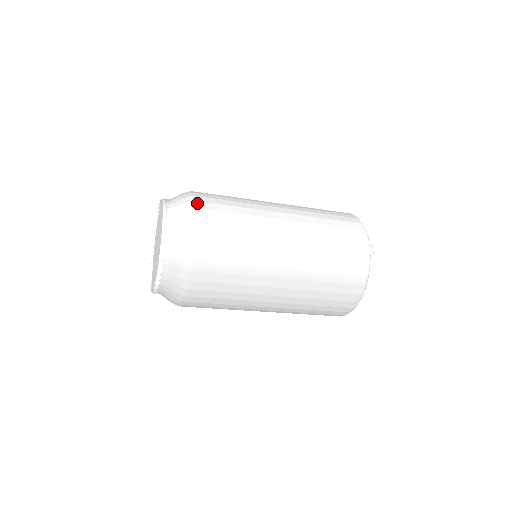
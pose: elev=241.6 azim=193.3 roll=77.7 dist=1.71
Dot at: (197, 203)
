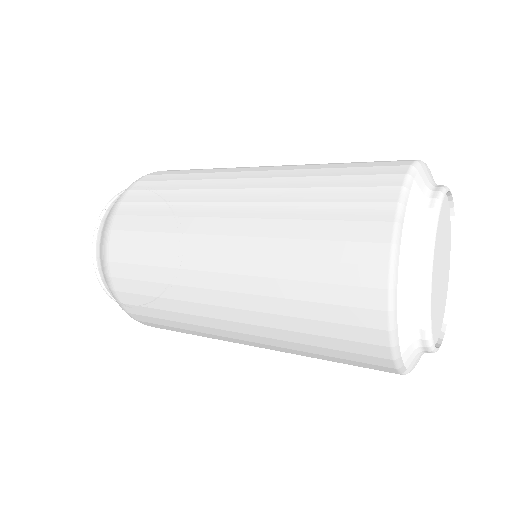
Dot at: occluded
